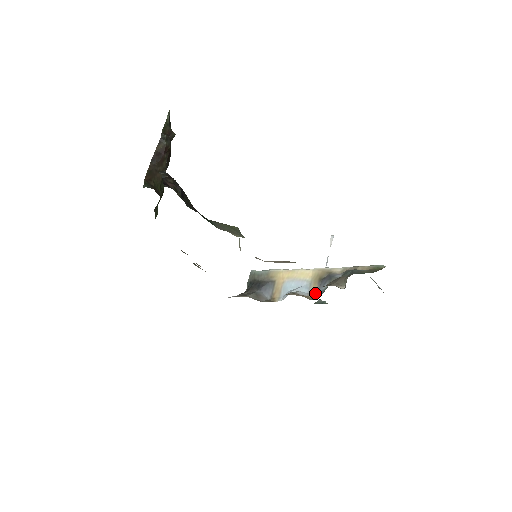
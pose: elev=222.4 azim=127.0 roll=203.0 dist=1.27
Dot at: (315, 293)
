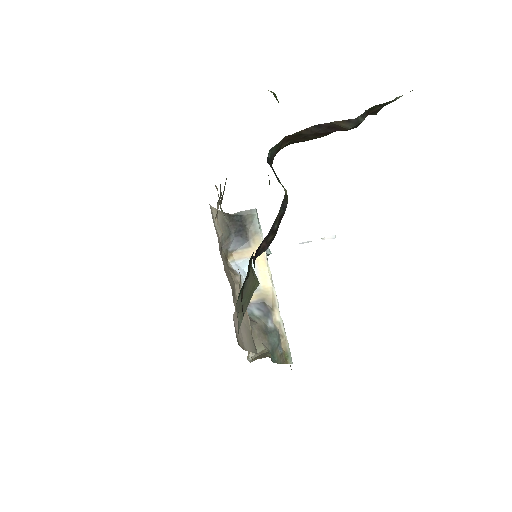
Dot at: occluded
